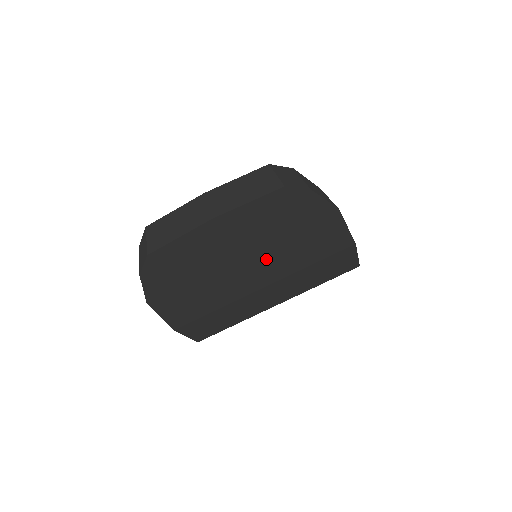
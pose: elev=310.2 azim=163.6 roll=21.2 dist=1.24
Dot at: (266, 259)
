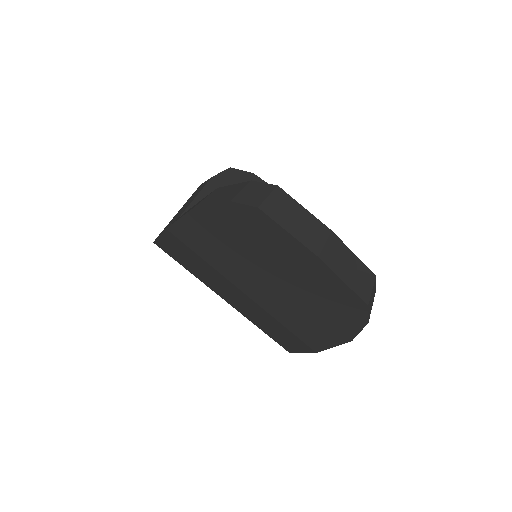
Dot at: (281, 295)
